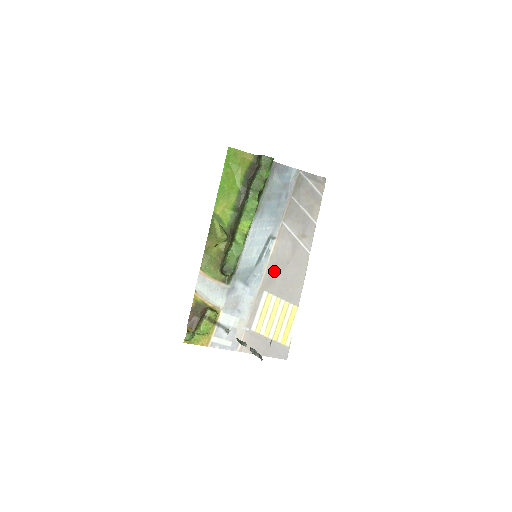
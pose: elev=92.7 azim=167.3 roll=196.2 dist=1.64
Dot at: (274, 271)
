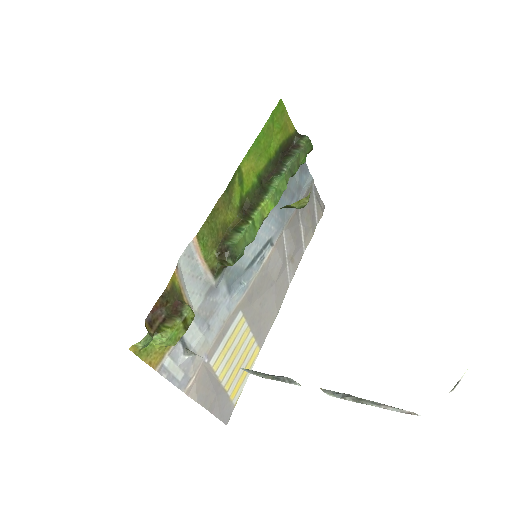
Dot at: (258, 288)
